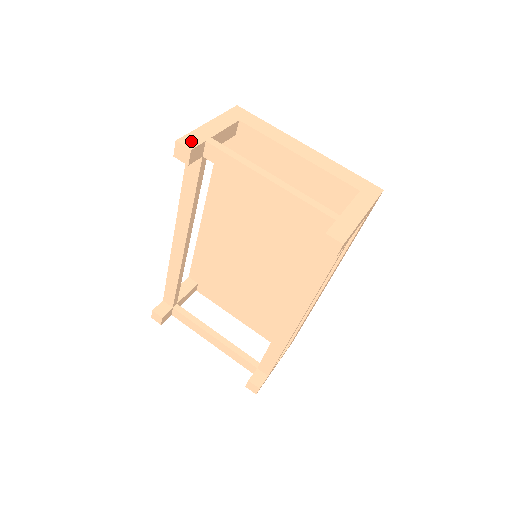
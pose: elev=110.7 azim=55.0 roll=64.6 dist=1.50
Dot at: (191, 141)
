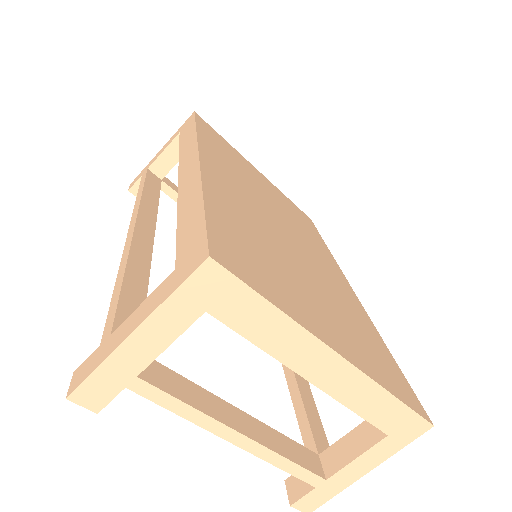
Dot at: (96, 394)
